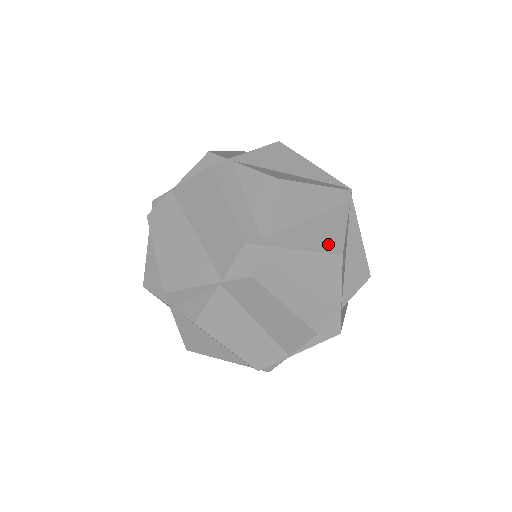
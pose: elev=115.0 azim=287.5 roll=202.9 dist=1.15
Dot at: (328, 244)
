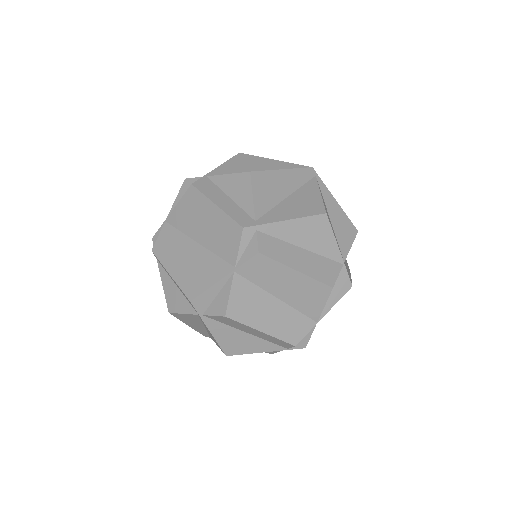
Dot at: (311, 209)
